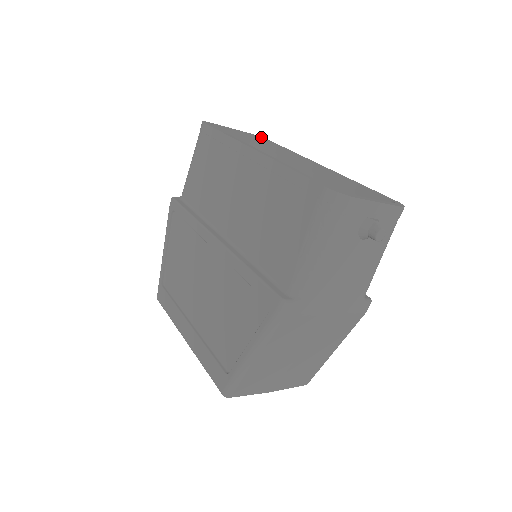
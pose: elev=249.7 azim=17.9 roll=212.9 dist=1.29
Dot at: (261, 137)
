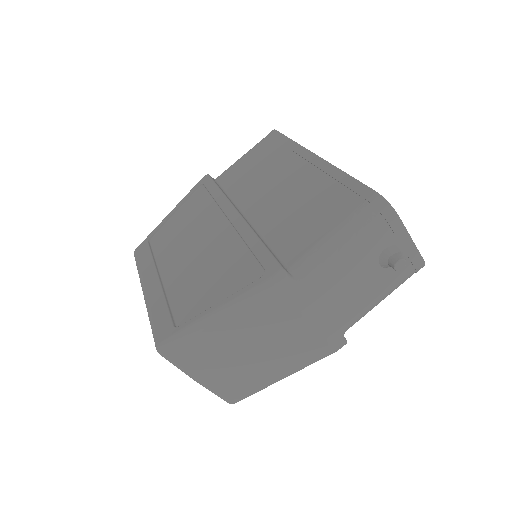
Dot at: occluded
